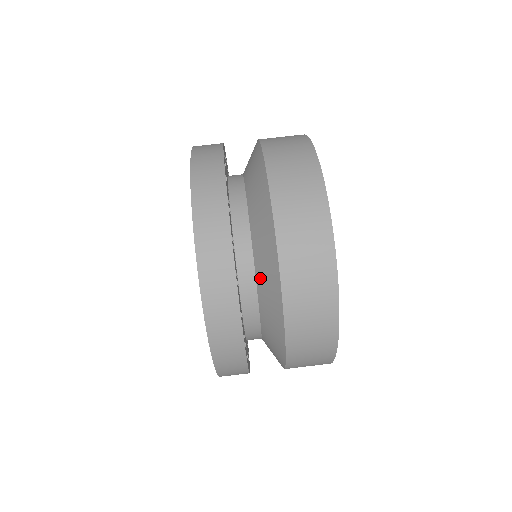
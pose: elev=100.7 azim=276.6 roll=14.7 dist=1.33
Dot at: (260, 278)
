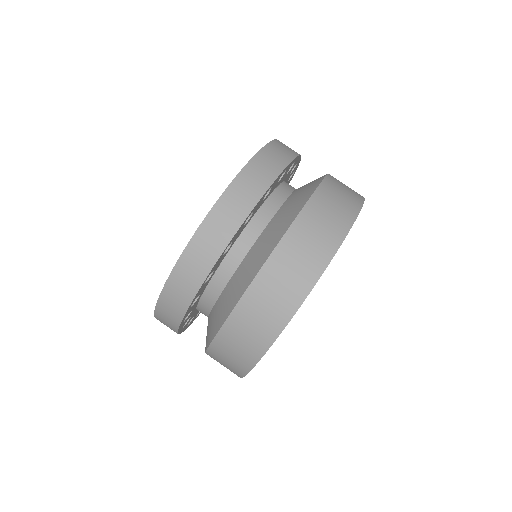
Dot at: (280, 213)
